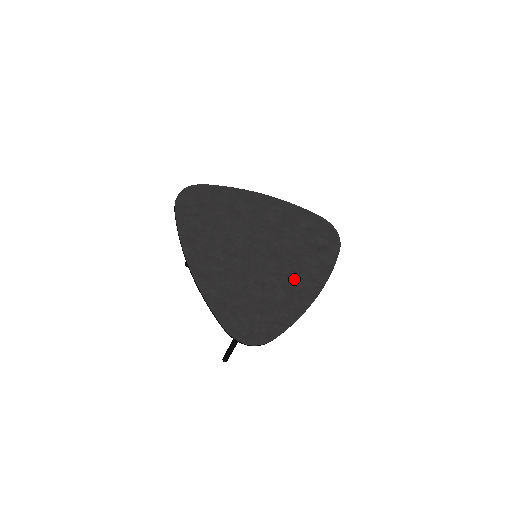
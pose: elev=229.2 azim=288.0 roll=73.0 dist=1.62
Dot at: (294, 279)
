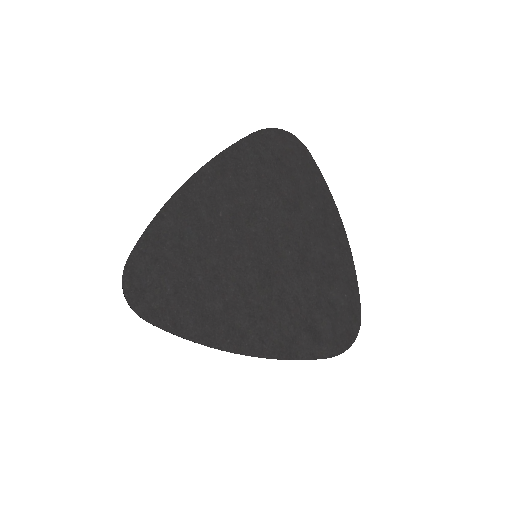
Dot at: (248, 314)
